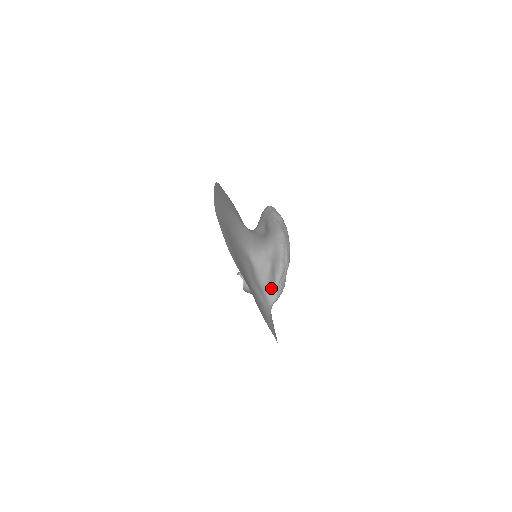
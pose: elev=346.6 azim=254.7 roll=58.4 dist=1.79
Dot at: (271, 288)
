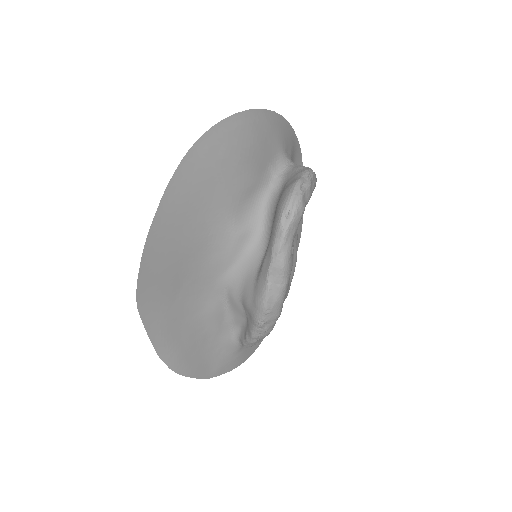
Dot at: (241, 340)
